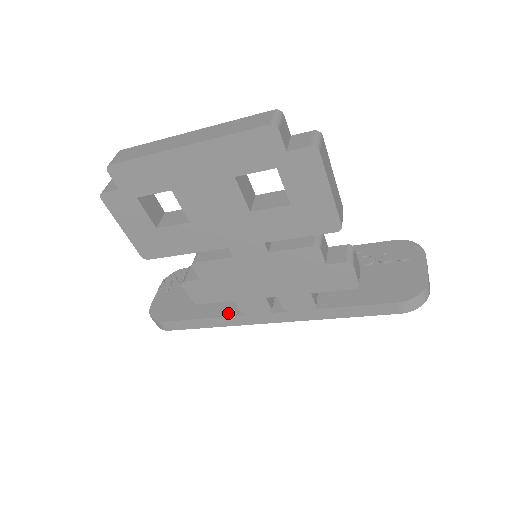
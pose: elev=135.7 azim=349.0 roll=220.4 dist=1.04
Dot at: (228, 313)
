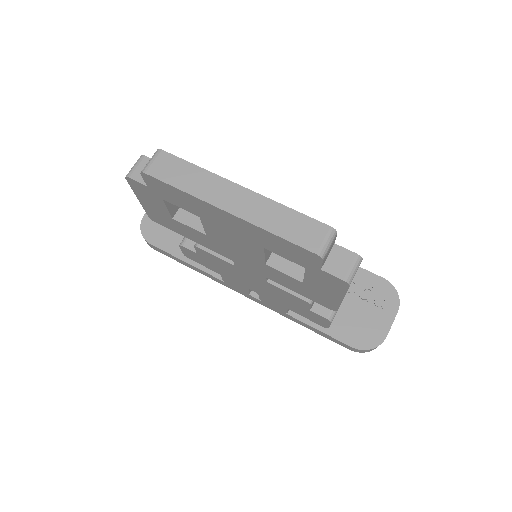
Dot at: (212, 271)
